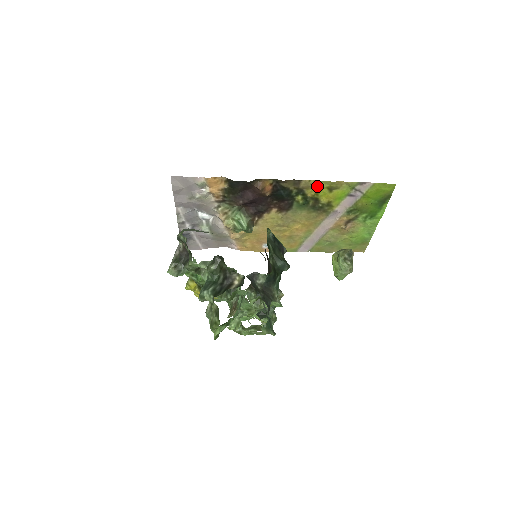
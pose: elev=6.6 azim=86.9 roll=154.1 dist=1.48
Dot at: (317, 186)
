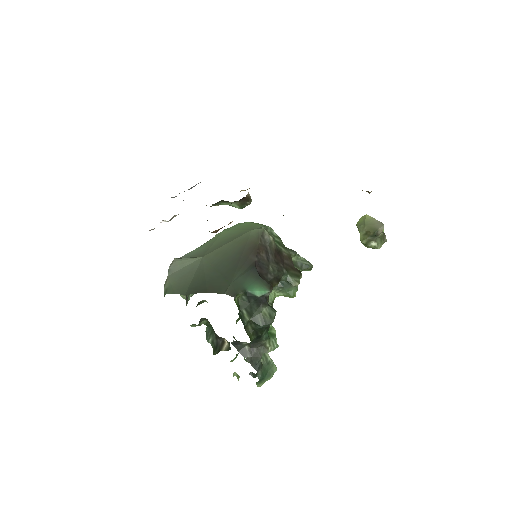
Dot at: occluded
